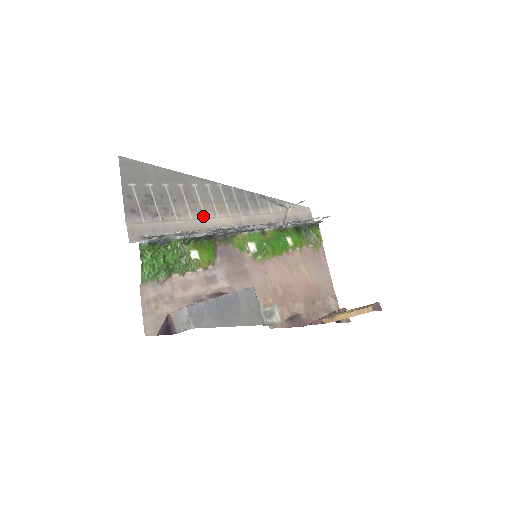
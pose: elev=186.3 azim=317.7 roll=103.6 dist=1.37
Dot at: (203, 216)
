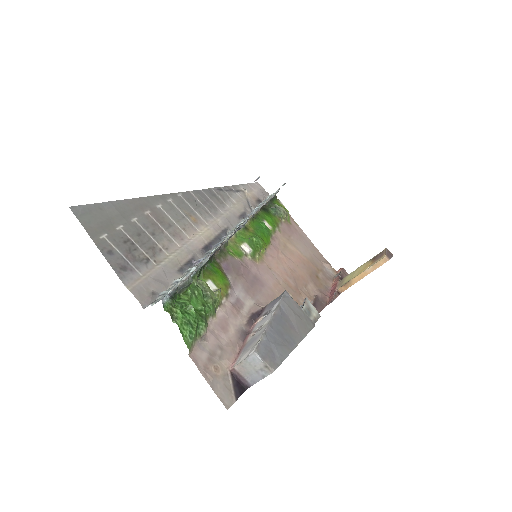
Dot at: (187, 237)
